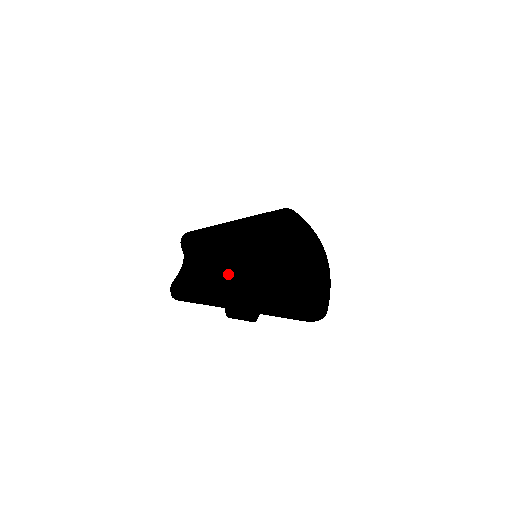
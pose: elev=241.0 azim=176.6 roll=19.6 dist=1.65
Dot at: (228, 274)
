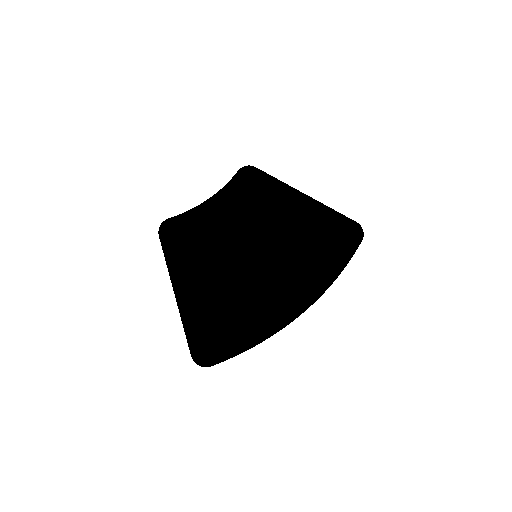
Dot at: (201, 260)
